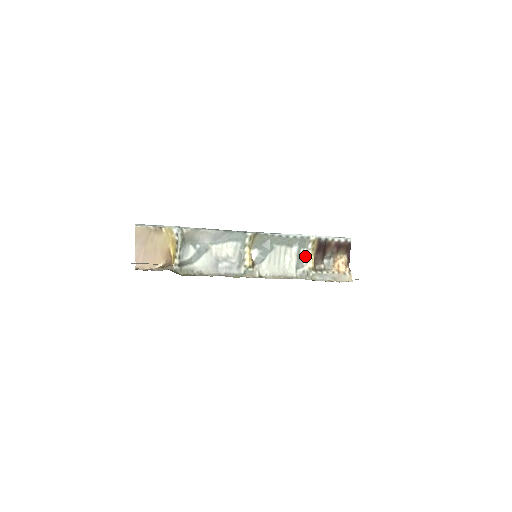
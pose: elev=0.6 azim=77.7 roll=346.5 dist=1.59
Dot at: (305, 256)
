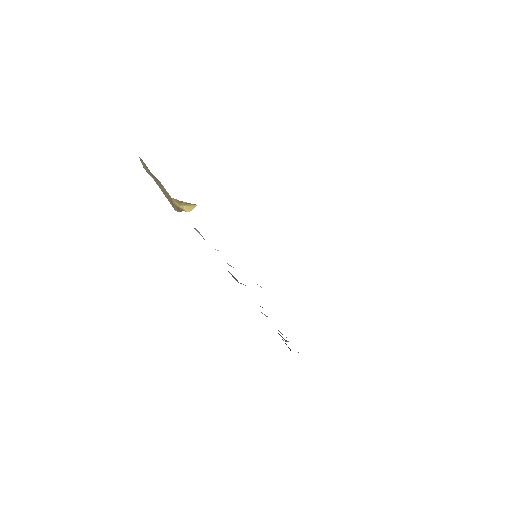
Dot at: occluded
